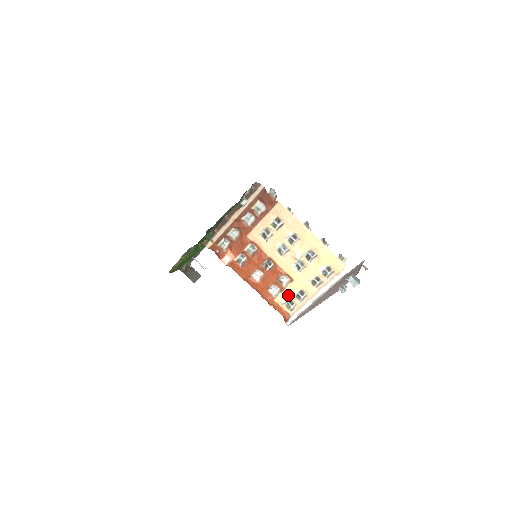
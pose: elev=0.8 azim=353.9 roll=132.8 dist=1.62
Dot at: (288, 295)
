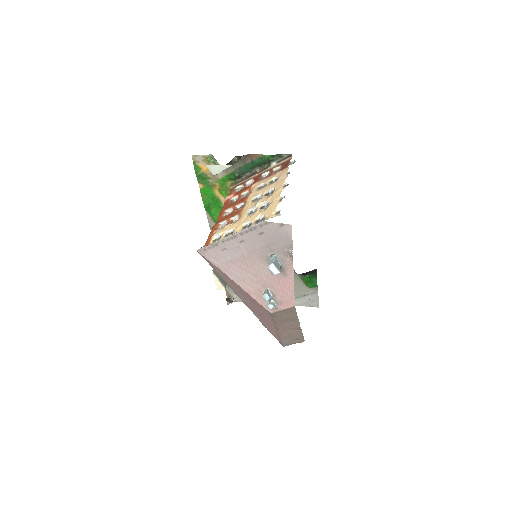
Dot at: (224, 230)
